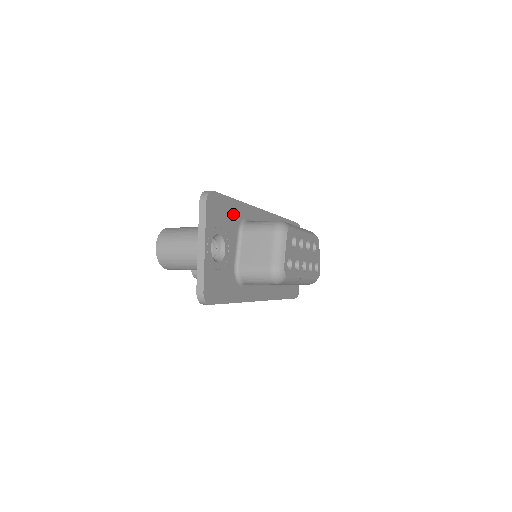
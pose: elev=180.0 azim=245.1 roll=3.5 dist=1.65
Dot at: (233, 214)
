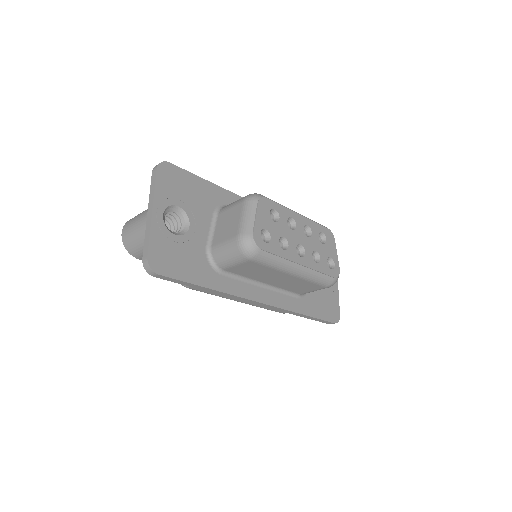
Dot at: (204, 194)
